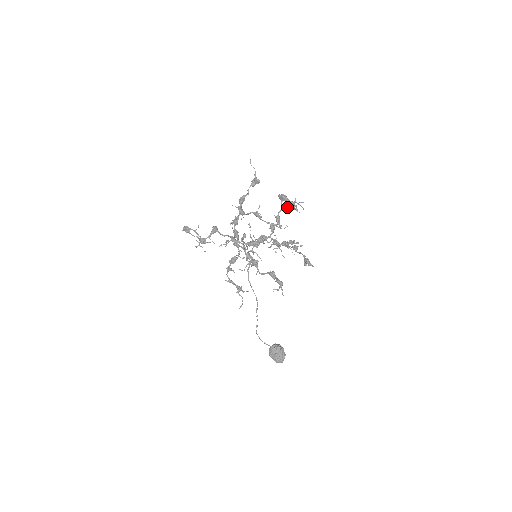
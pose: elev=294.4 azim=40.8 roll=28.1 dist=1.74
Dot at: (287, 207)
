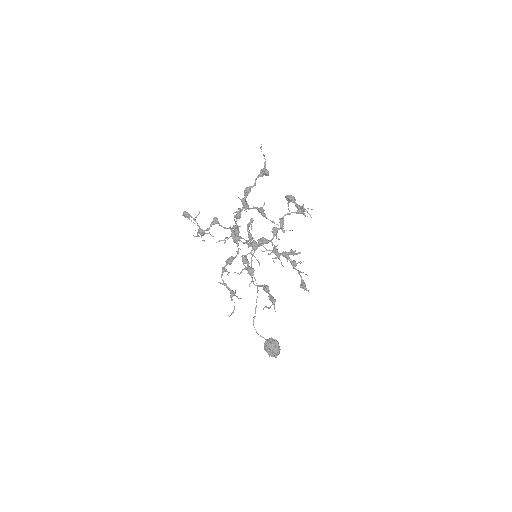
Dot at: (293, 212)
